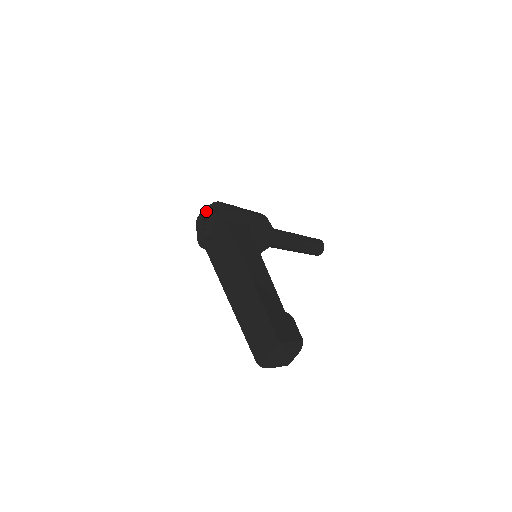
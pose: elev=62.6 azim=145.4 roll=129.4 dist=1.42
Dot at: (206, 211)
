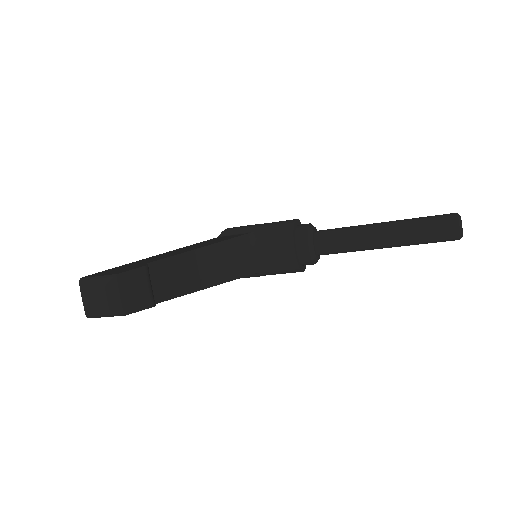
Dot at: occluded
